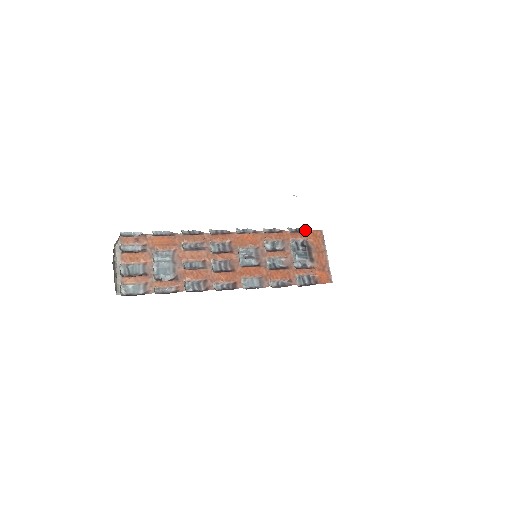
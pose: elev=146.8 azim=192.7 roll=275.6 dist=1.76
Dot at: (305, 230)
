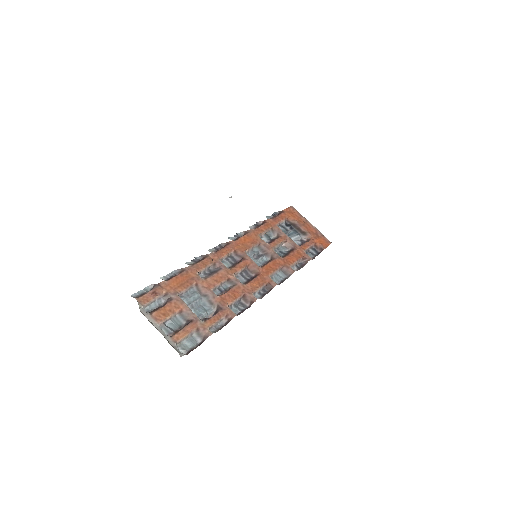
Dot at: (280, 212)
